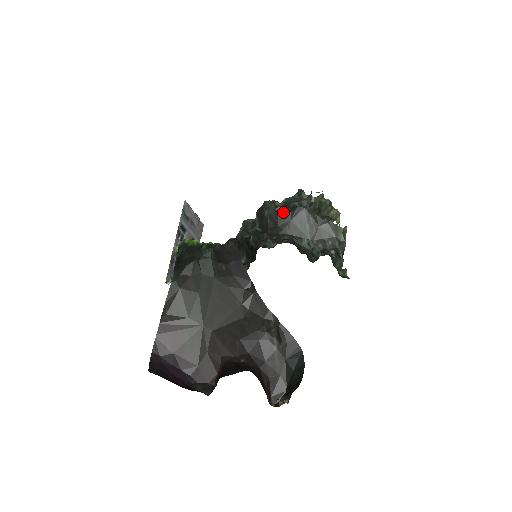
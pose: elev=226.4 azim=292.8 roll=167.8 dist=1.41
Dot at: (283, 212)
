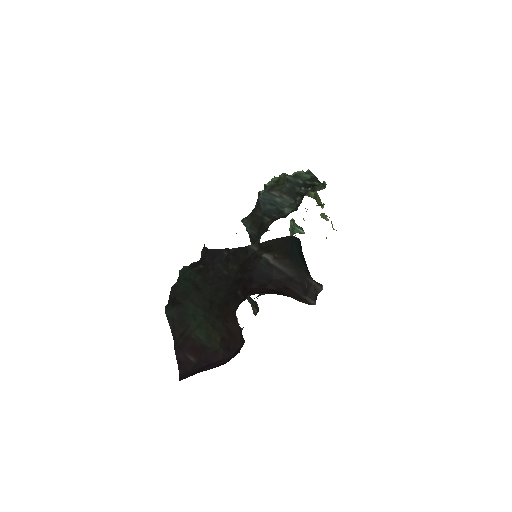
Dot at: (254, 214)
